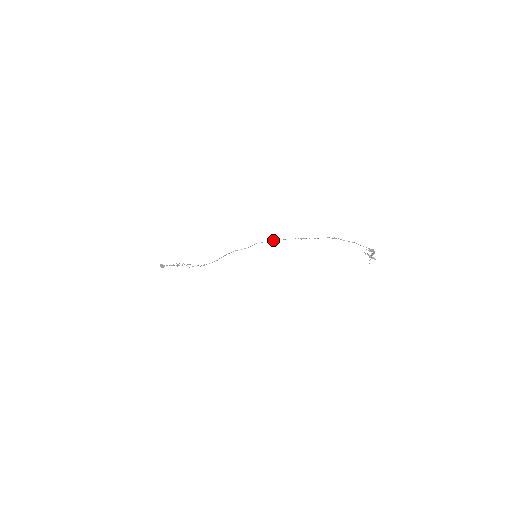
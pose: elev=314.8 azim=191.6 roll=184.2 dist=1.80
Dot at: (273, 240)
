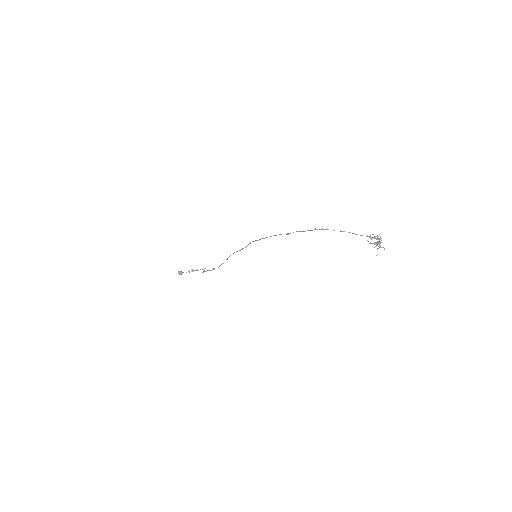
Dot at: (261, 238)
